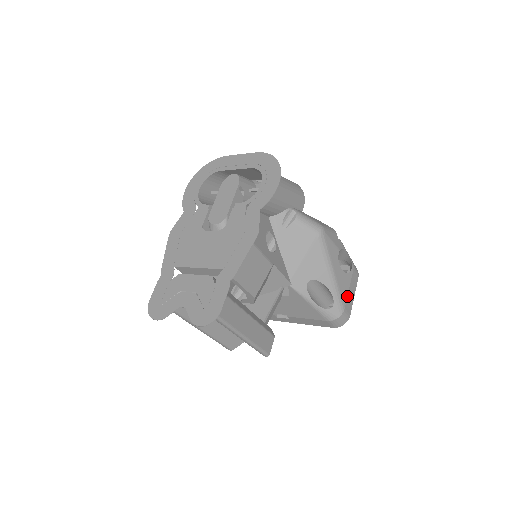
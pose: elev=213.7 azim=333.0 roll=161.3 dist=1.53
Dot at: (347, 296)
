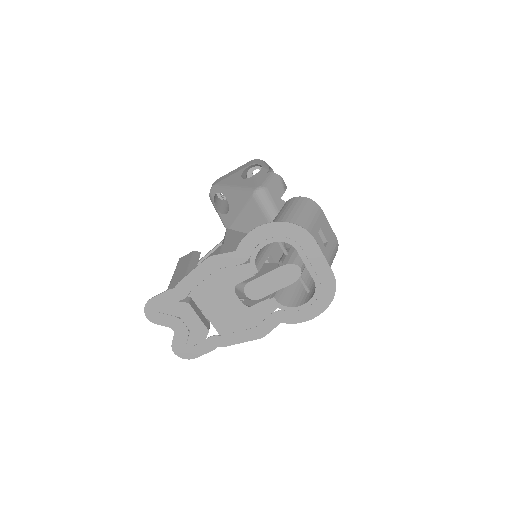
Dot at: occluded
